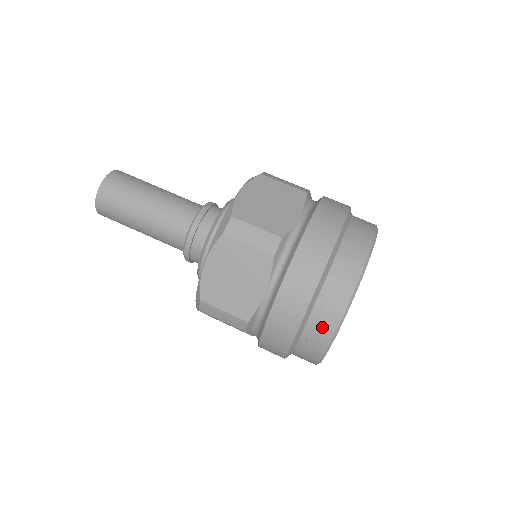
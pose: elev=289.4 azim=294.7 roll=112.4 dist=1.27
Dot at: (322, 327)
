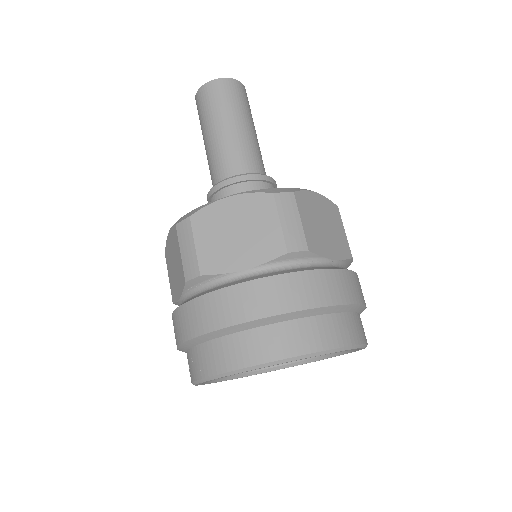
Dot at: (189, 368)
